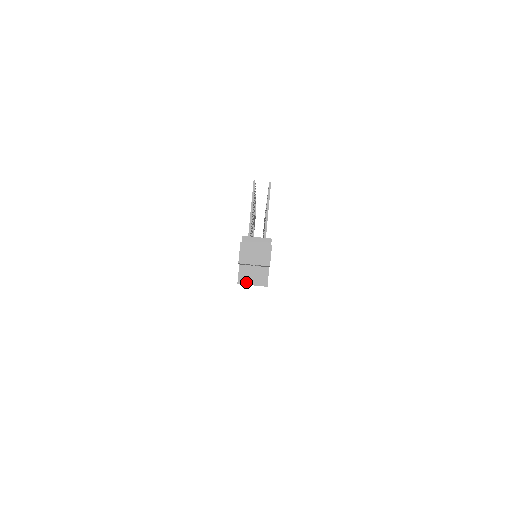
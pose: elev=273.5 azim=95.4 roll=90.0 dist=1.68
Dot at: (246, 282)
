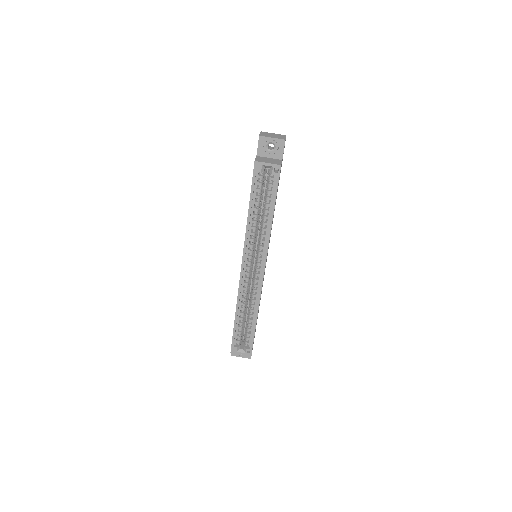
Dot at: (262, 161)
